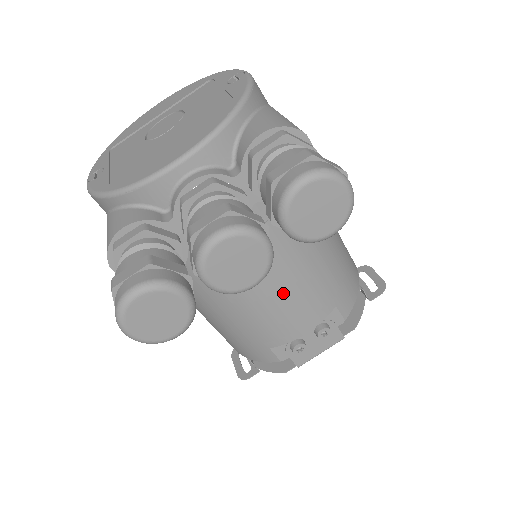
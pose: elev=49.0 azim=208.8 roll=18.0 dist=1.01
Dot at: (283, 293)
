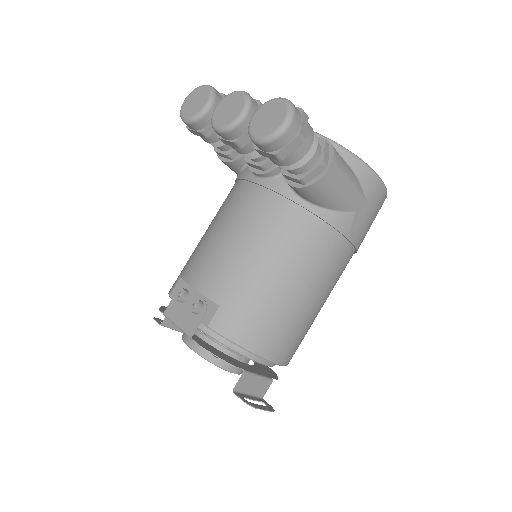
Dot at: (225, 243)
